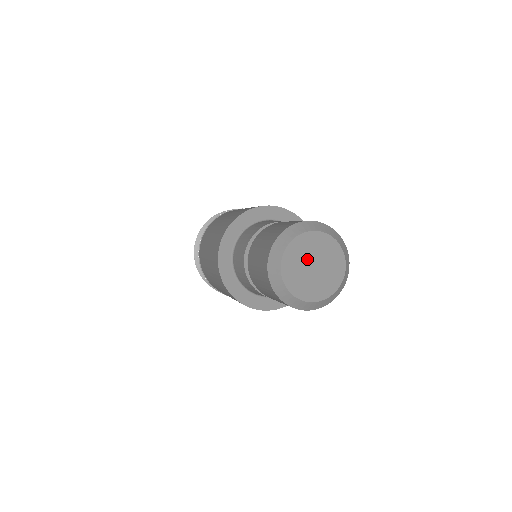
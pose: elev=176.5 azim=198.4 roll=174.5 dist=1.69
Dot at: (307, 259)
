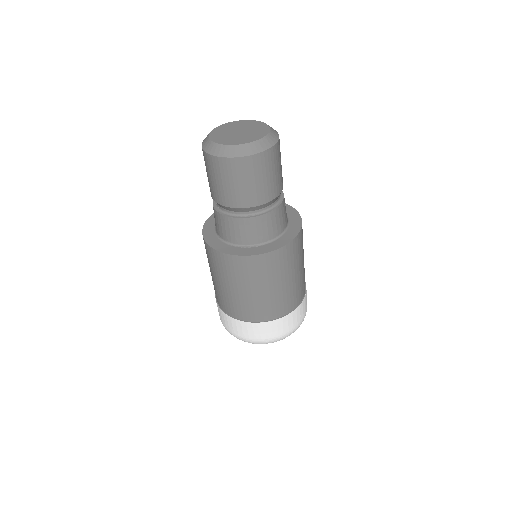
Dot at: (238, 128)
